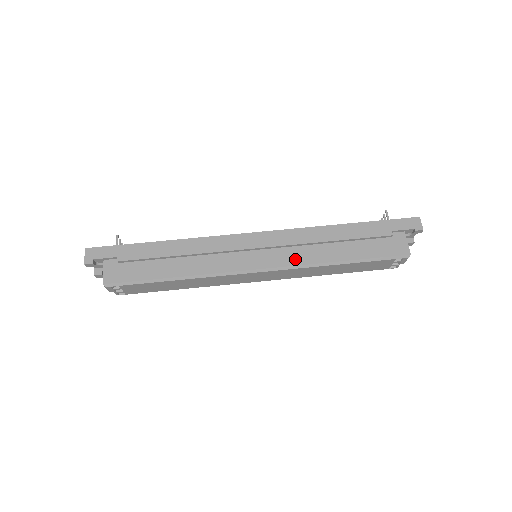
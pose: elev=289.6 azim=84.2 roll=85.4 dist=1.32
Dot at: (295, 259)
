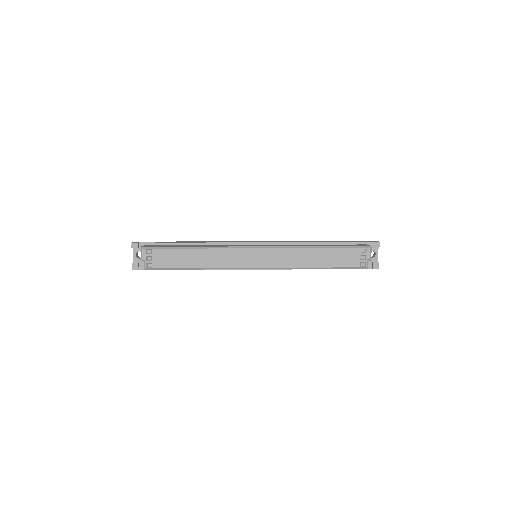
Dot at: occluded
